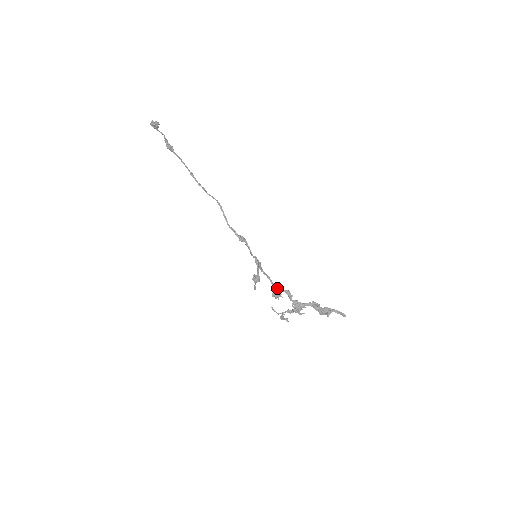
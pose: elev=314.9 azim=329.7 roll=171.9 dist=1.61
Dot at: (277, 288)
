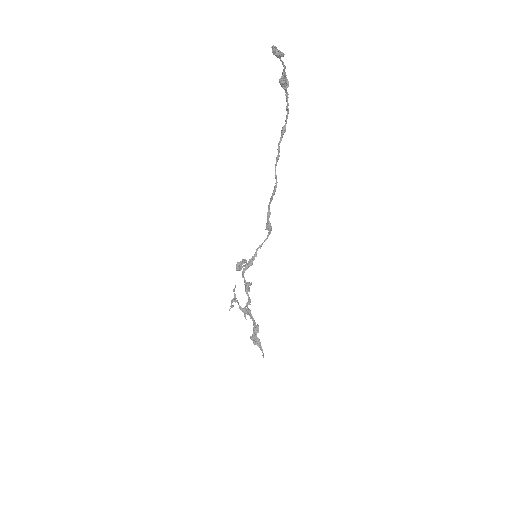
Dot at: (246, 289)
